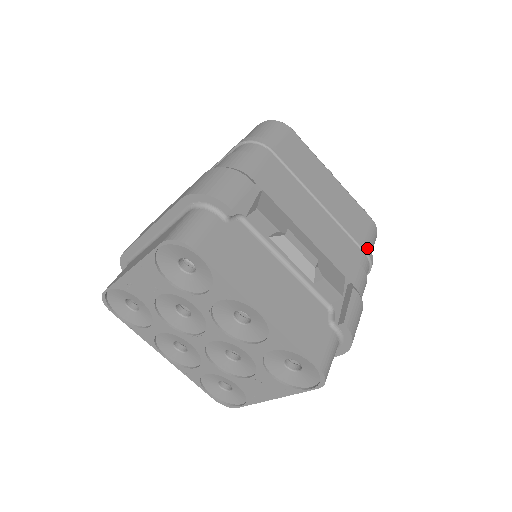
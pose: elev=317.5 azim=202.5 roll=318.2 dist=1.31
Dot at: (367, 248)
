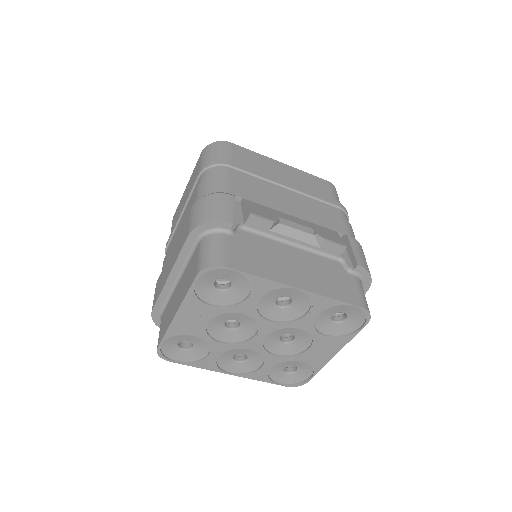
Dot at: (338, 203)
